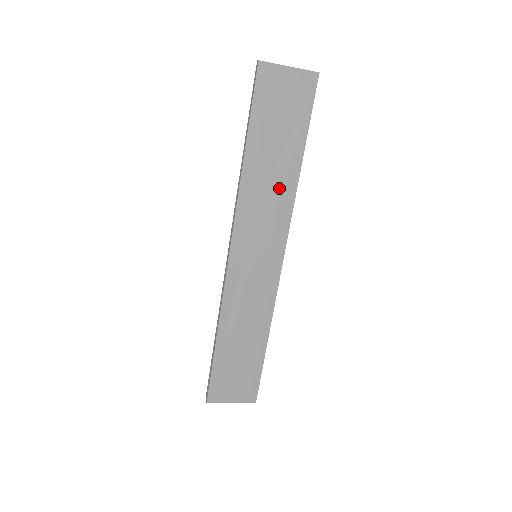
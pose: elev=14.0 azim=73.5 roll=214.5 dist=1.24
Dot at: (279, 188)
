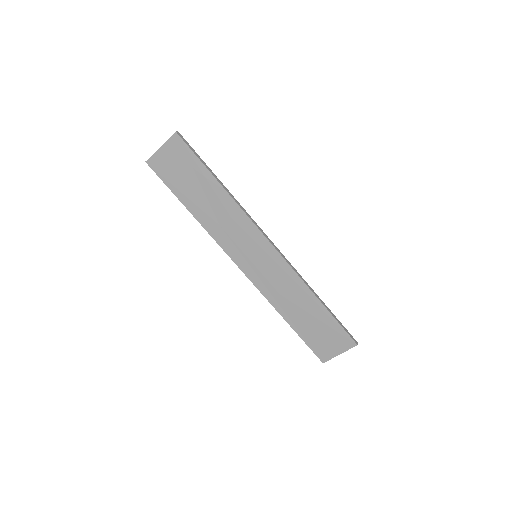
Dot at: (224, 210)
